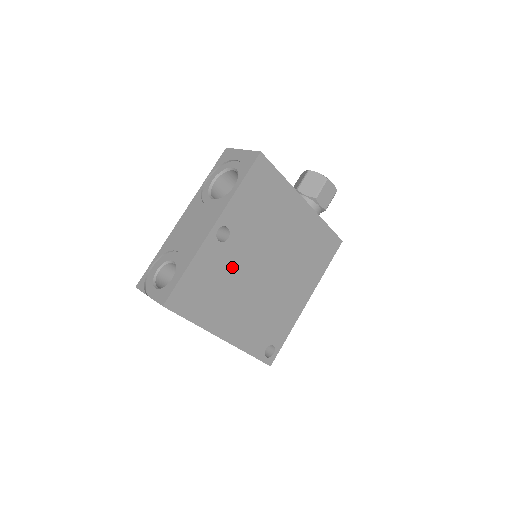
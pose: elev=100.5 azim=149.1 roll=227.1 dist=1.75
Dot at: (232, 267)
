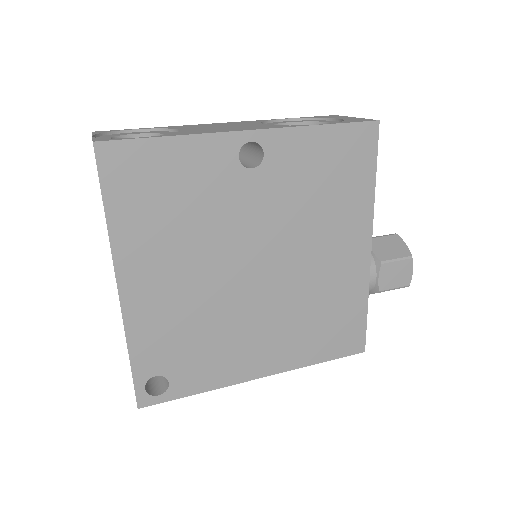
Dot at: (222, 210)
